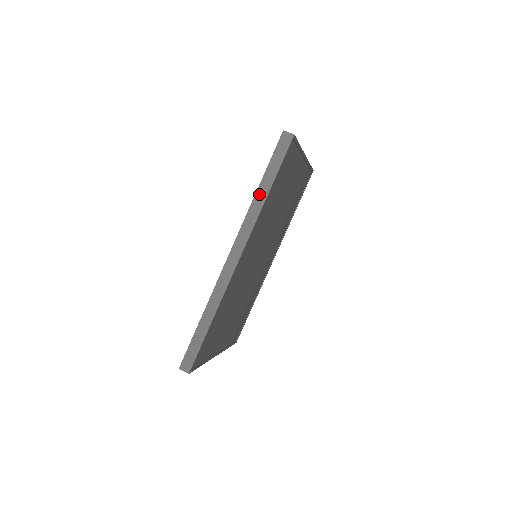
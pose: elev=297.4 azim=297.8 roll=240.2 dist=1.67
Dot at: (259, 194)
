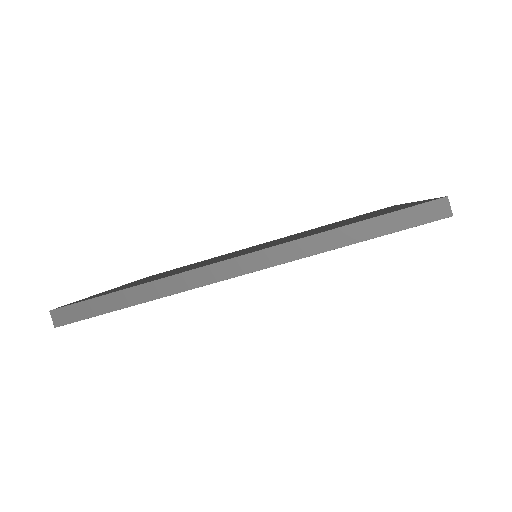
Dot at: (338, 234)
